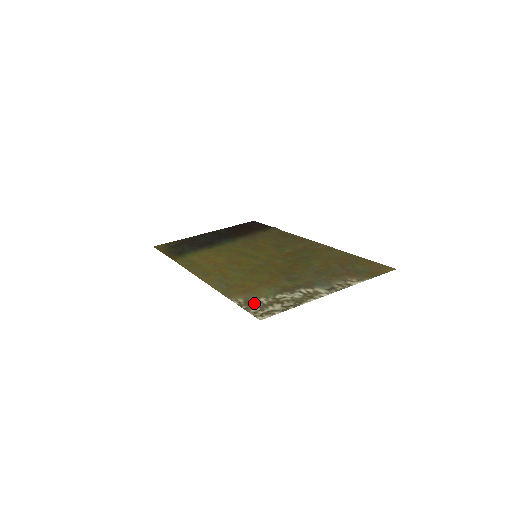
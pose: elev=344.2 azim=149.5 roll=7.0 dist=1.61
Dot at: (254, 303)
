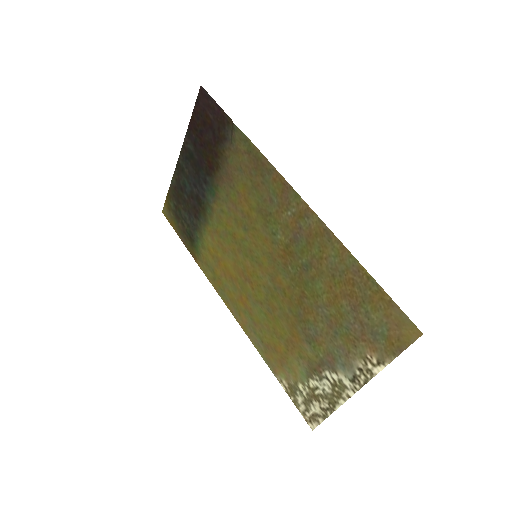
Dot at: (297, 394)
